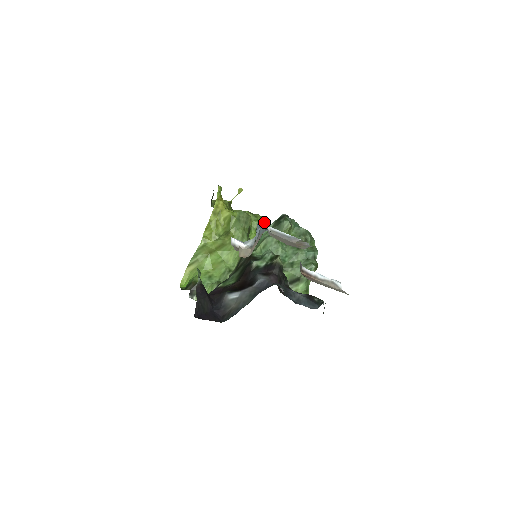
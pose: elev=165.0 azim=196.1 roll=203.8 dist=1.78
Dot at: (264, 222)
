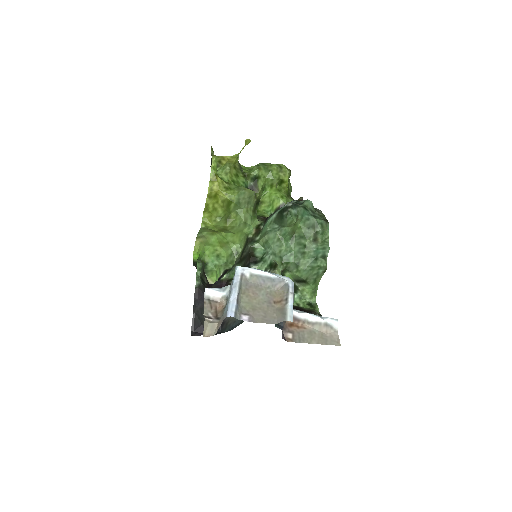
Dot at: (281, 175)
